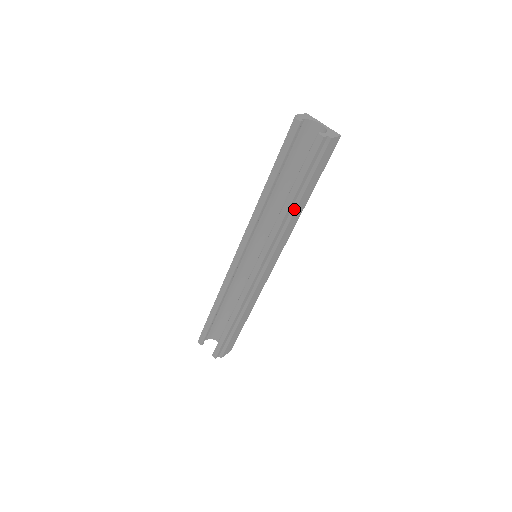
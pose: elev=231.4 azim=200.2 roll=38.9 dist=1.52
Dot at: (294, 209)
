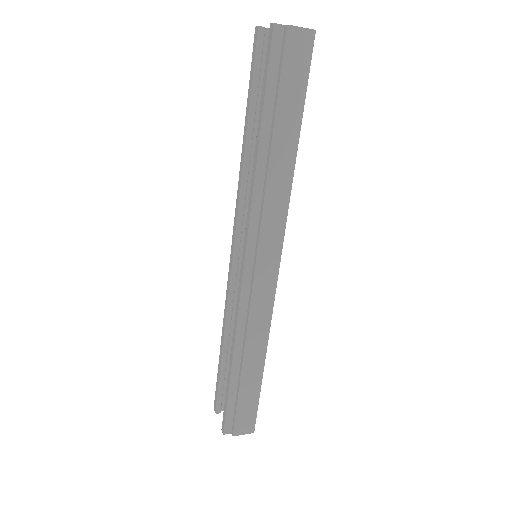
Dot at: (269, 155)
